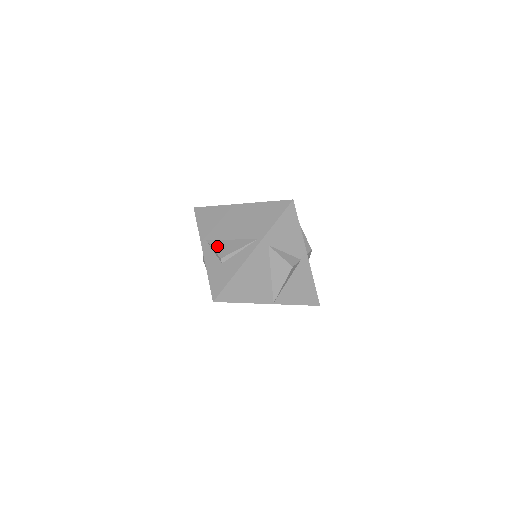
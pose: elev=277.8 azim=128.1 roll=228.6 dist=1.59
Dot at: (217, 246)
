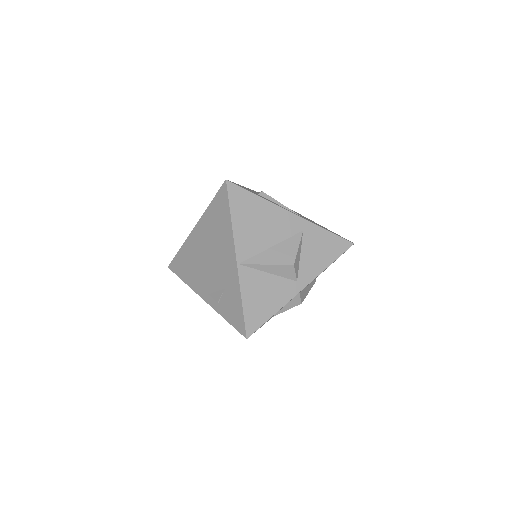
Dot at: occluded
